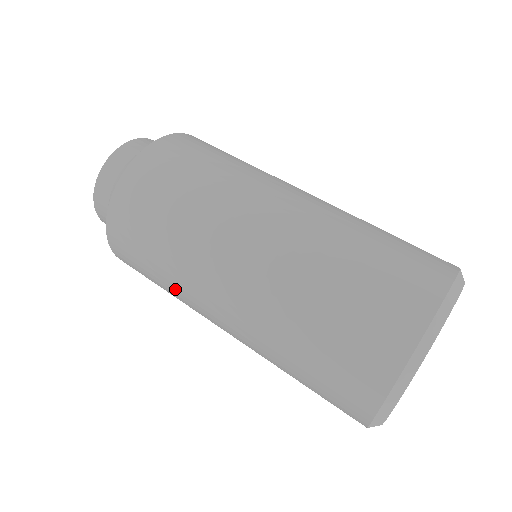
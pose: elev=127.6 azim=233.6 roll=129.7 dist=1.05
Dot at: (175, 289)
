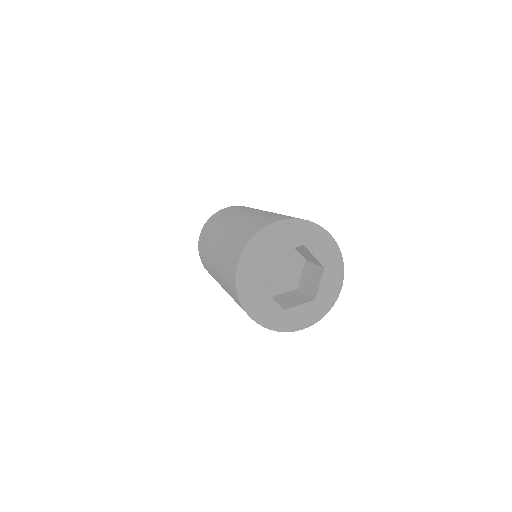
Dot at: (210, 271)
